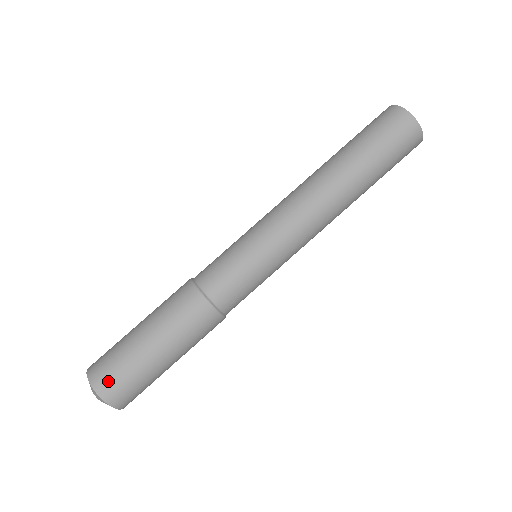
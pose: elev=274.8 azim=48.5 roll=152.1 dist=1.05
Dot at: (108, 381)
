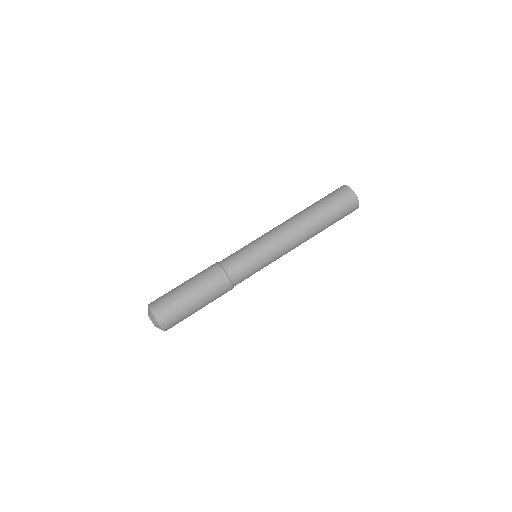
Dot at: (157, 303)
